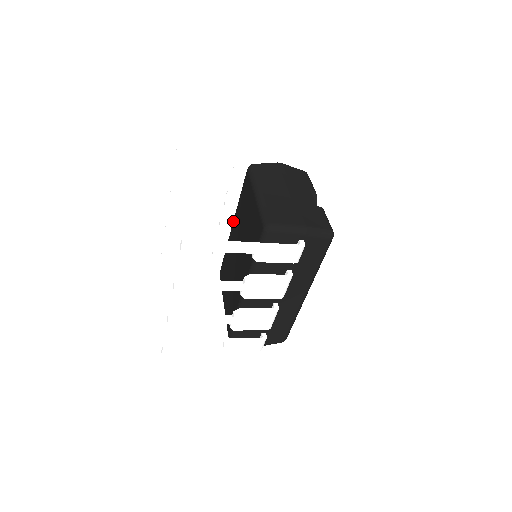
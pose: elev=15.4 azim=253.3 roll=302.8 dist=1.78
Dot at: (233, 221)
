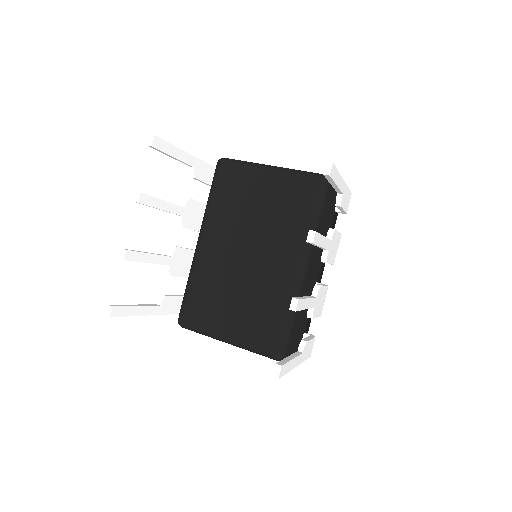
Dot at: (202, 235)
